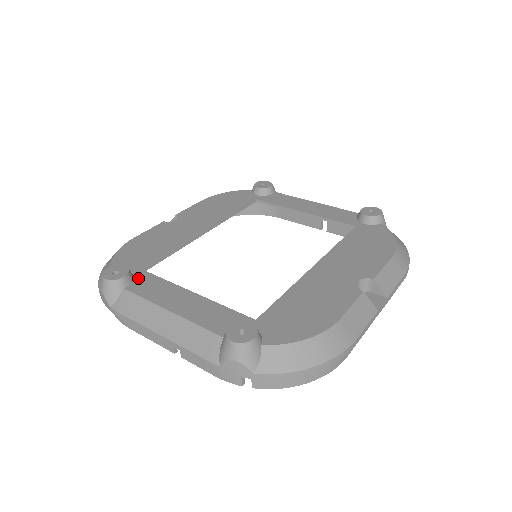
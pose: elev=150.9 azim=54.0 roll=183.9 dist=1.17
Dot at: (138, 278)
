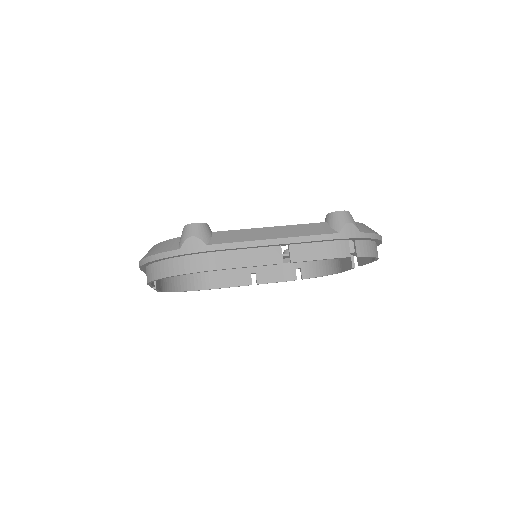
Dot at: occluded
